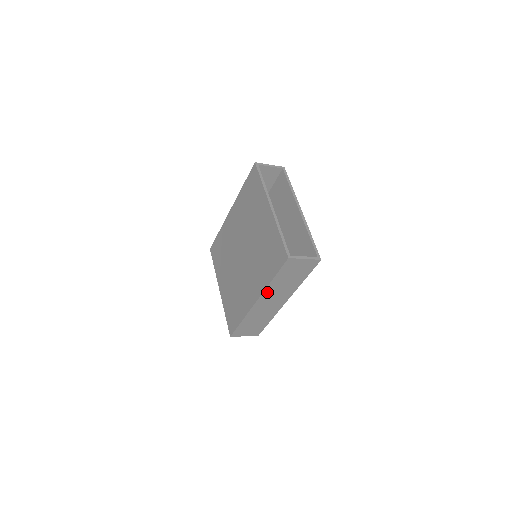
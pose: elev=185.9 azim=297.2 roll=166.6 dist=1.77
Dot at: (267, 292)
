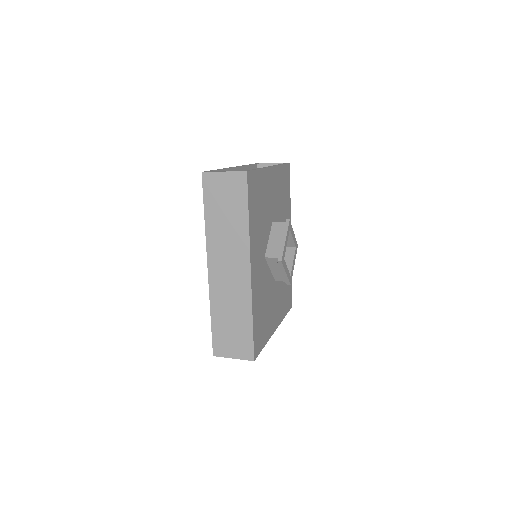
Dot at: (212, 246)
